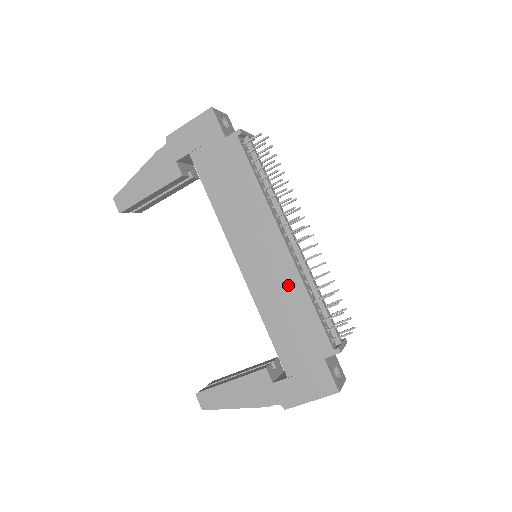
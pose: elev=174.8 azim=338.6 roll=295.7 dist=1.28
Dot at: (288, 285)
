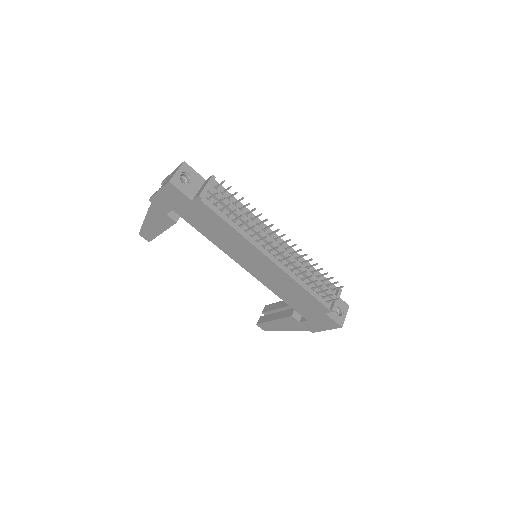
Dot at: (284, 280)
